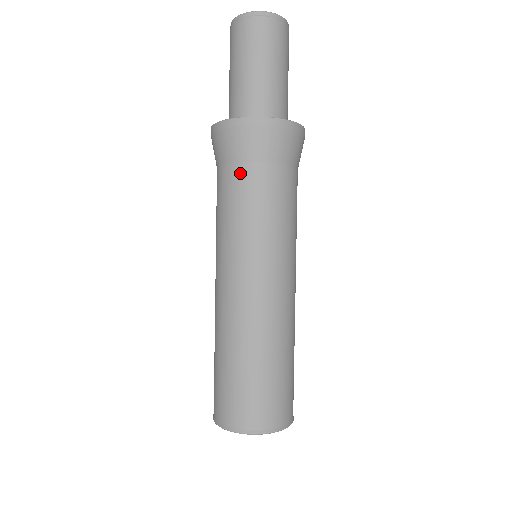
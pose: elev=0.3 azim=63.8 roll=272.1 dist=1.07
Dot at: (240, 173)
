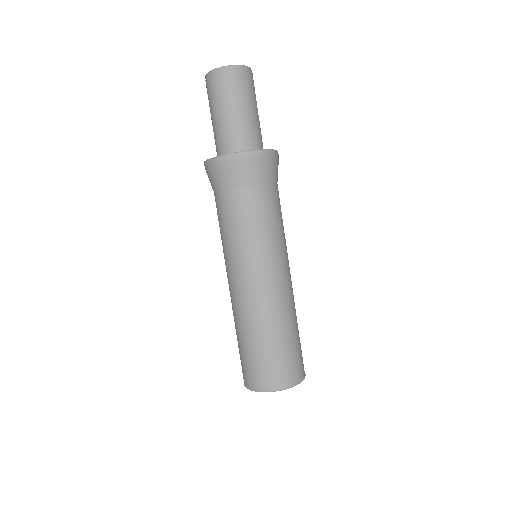
Dot at: (216, 200)
